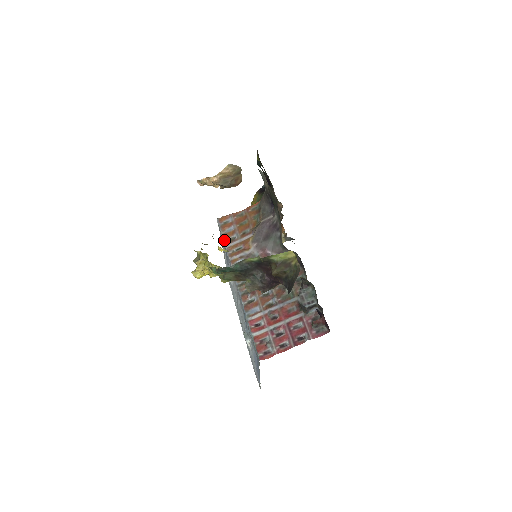
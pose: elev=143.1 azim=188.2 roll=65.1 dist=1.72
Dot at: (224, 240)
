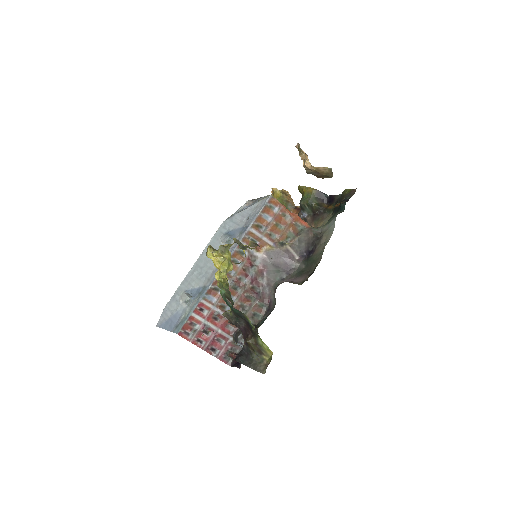
Dot at: (254, 221)
